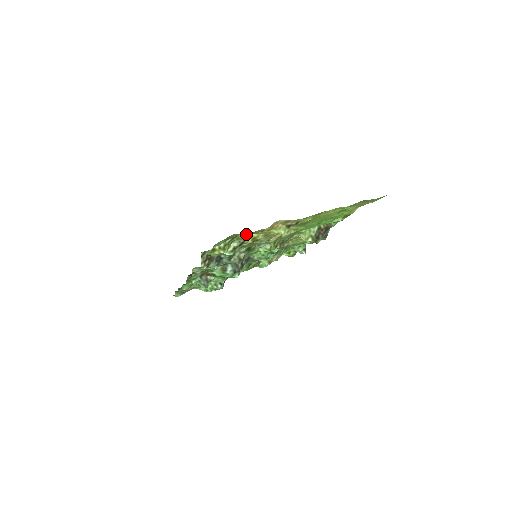
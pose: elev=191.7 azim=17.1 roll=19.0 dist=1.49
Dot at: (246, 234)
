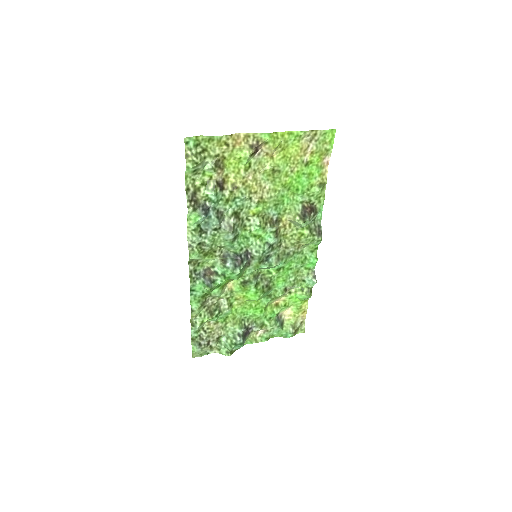
Dot at: (214, 148)
